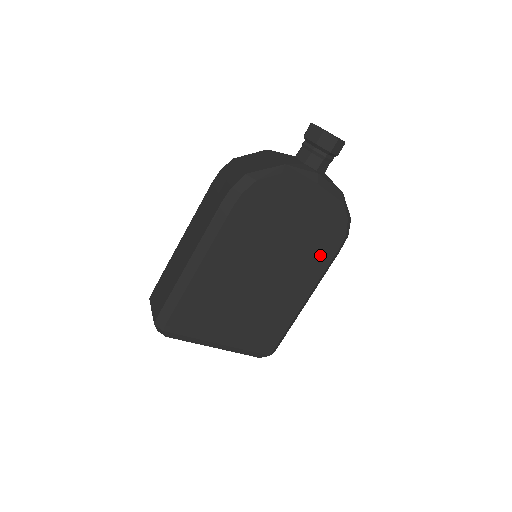
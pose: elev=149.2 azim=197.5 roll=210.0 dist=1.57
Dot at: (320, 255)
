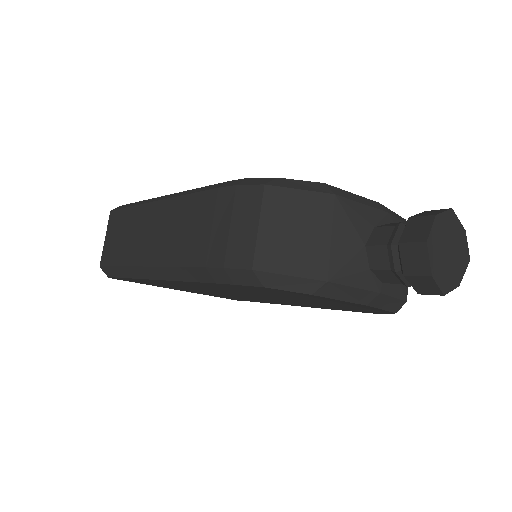
Dot at: (333, 308)
